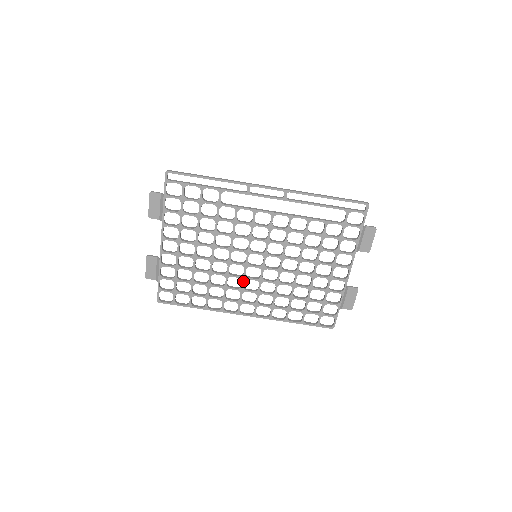
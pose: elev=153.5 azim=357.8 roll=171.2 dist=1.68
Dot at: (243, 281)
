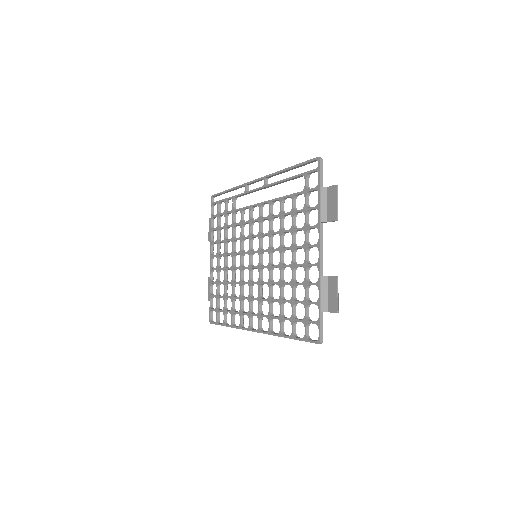
Dot at: (249, 287)
